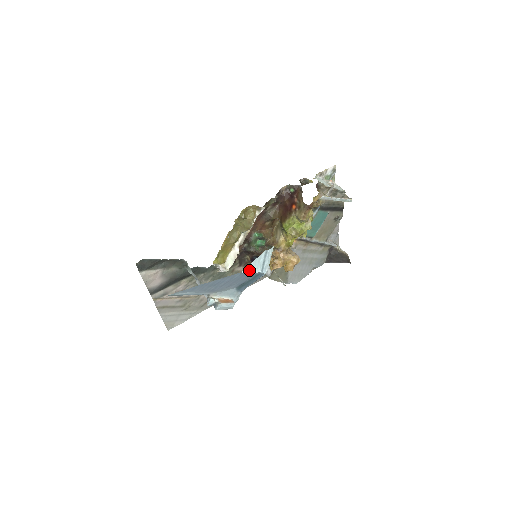
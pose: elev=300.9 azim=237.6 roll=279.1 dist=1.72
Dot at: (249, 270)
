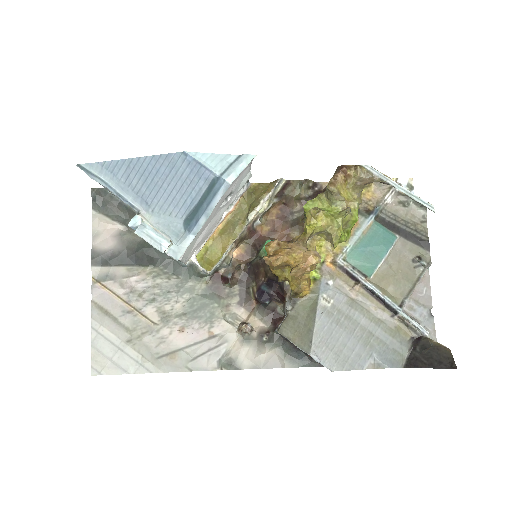
Dot at: (199, 159)
